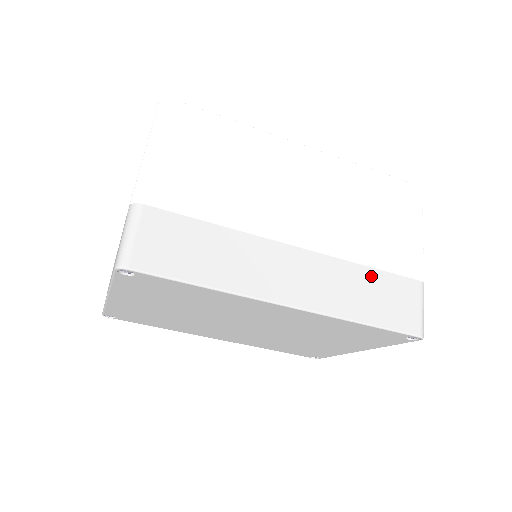
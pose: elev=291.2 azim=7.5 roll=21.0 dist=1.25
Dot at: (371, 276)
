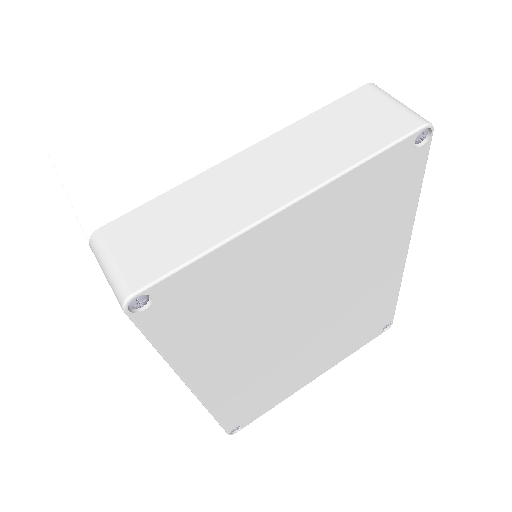
Dot at: occluded
